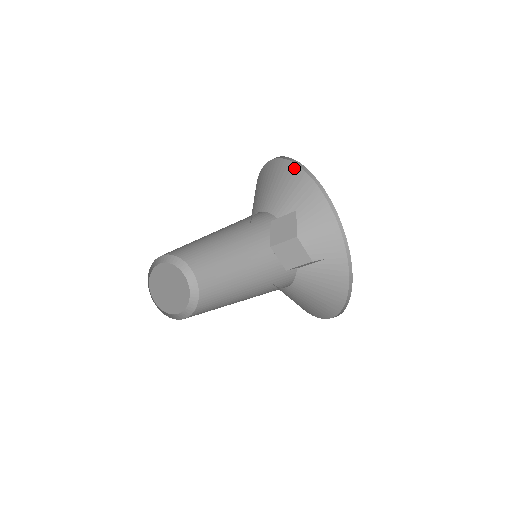
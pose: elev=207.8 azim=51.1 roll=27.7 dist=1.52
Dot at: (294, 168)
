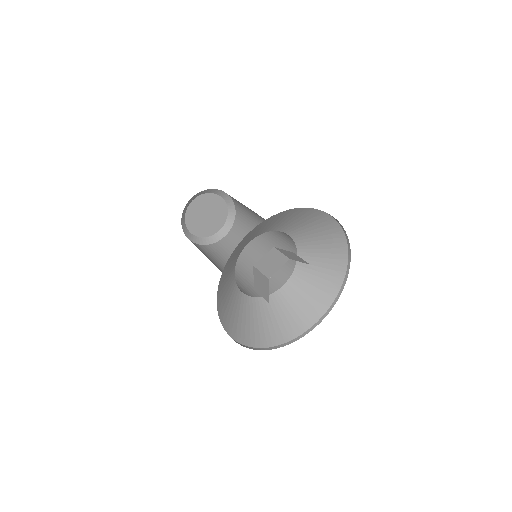
Dot at: (333, 221)
